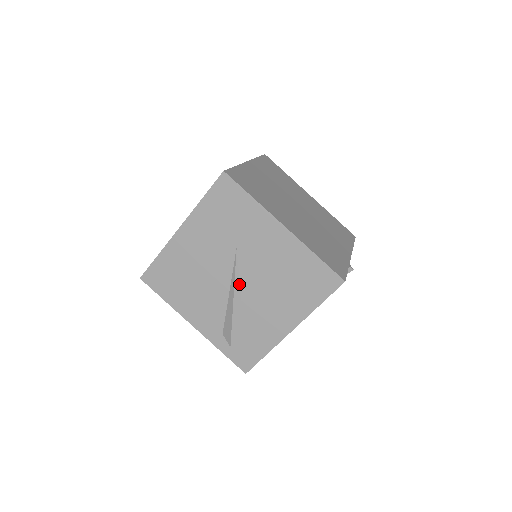
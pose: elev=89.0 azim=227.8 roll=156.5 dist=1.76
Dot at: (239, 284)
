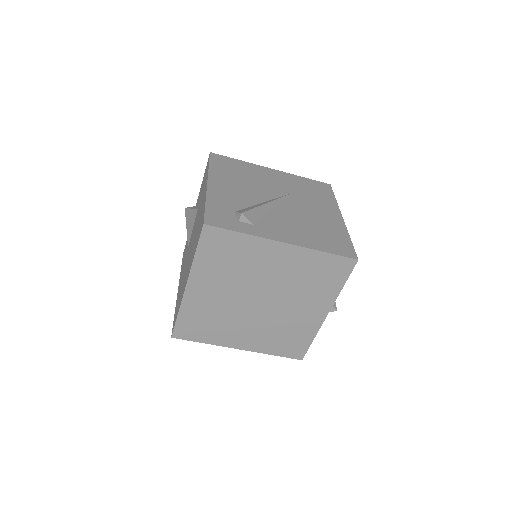
Dot at: occluded
